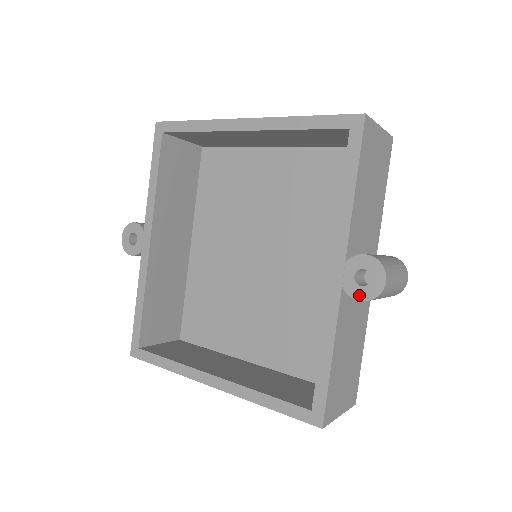
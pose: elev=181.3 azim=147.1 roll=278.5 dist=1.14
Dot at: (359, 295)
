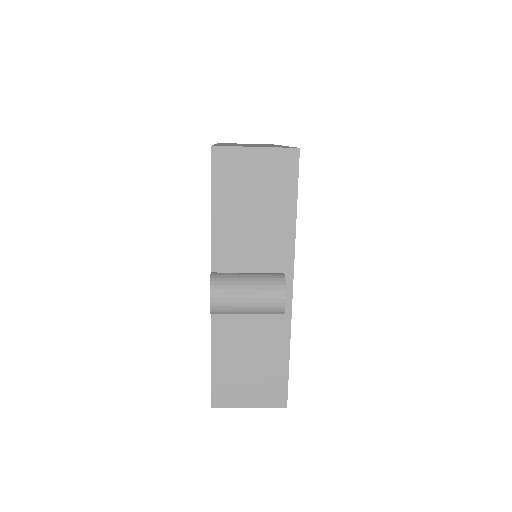
Dot at: occluded
